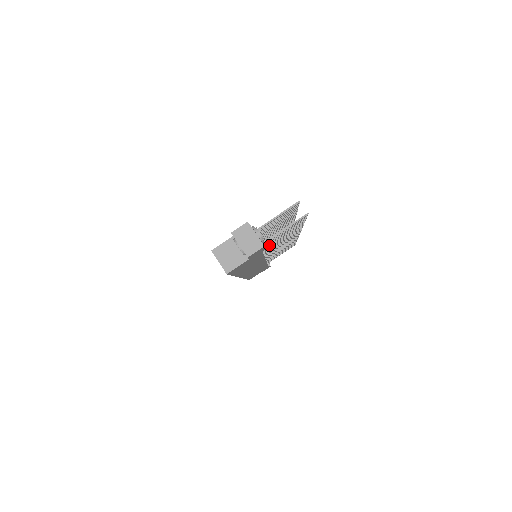
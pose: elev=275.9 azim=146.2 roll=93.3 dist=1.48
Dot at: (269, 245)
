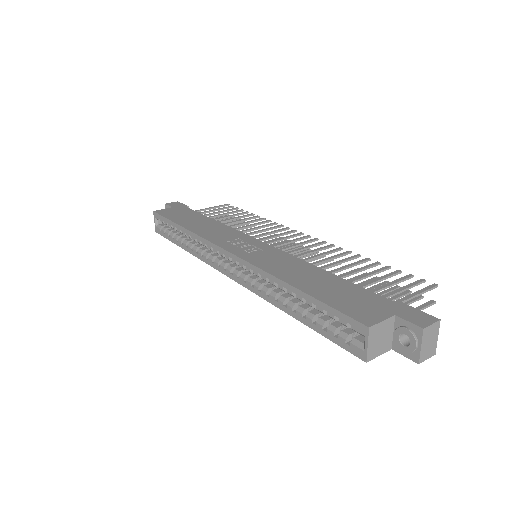
Dot at: occluded
